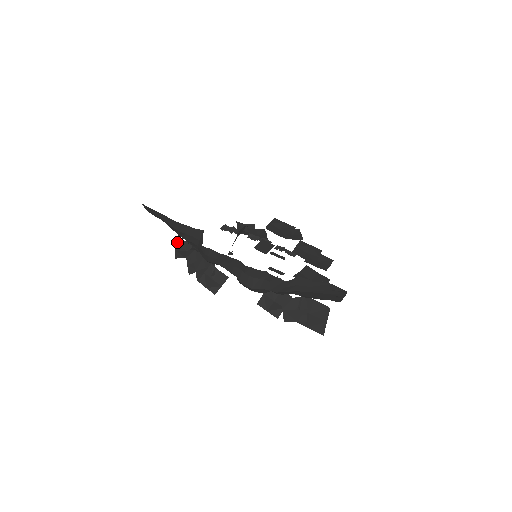
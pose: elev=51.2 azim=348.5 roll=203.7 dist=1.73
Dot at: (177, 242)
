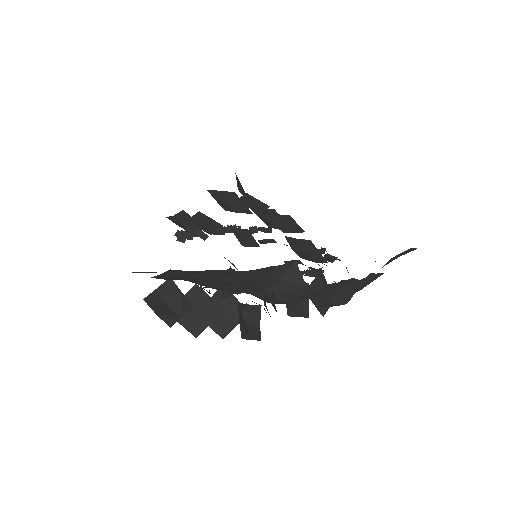
Dot at: (146, 300)
